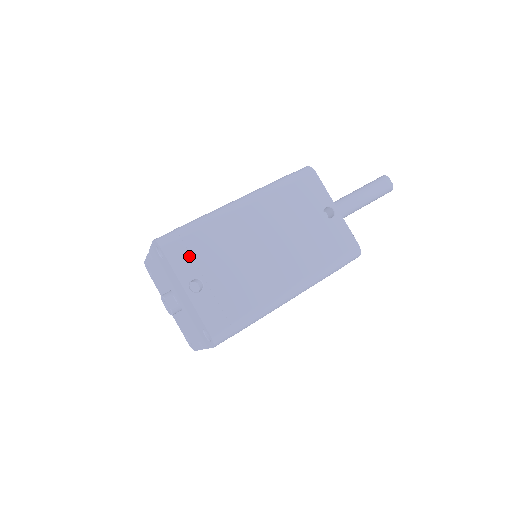
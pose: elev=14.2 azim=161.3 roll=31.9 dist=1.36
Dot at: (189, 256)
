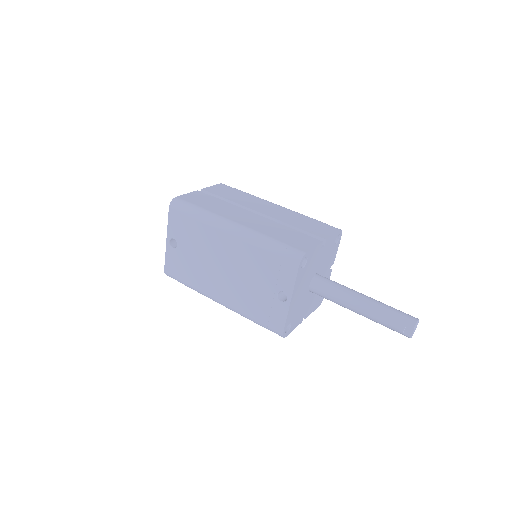
Dot at: (179, 226)
